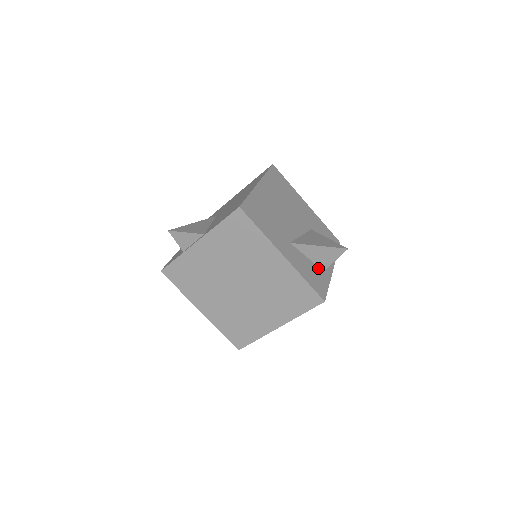
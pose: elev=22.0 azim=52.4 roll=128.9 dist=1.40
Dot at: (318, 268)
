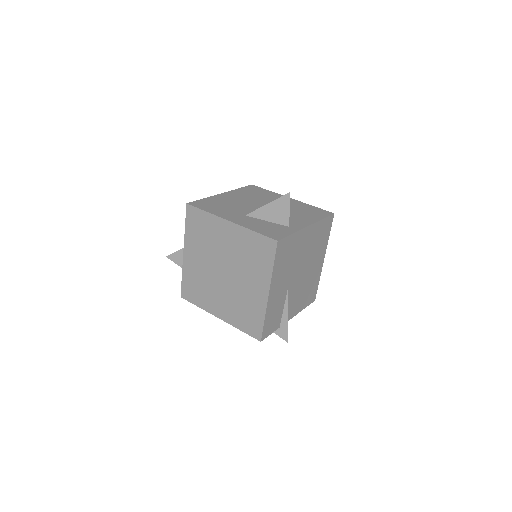
Dot at: (281, 226)
